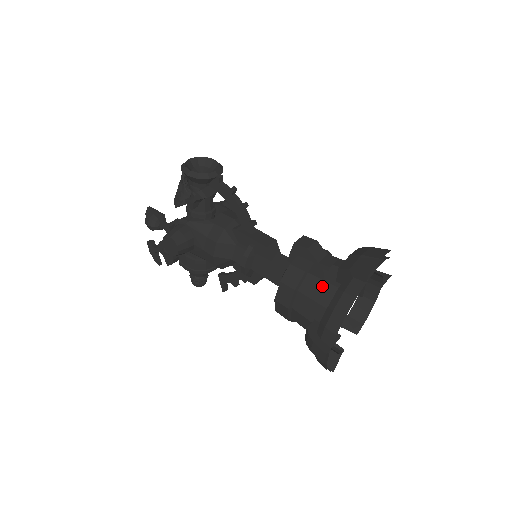
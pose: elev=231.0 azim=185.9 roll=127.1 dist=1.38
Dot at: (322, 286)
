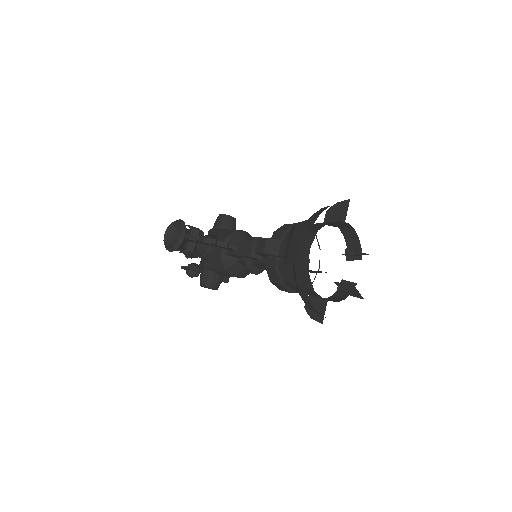
Dot at: (291, 273)
